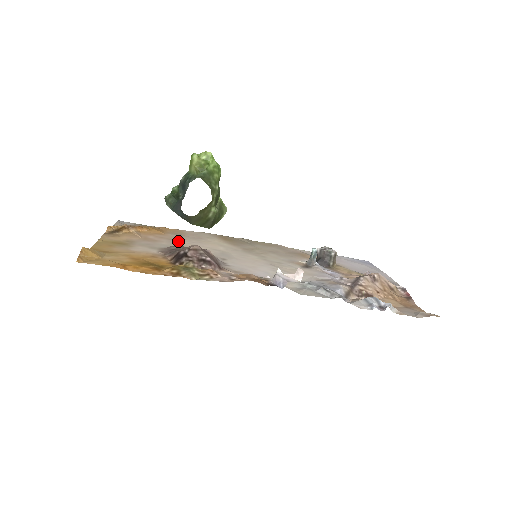
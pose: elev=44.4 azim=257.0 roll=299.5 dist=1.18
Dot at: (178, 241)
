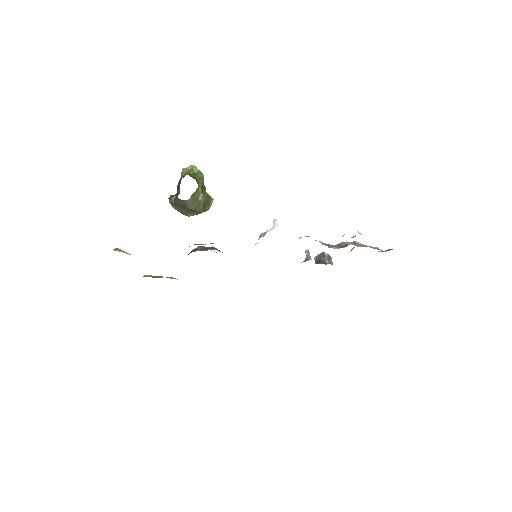
Dot at: occluded
